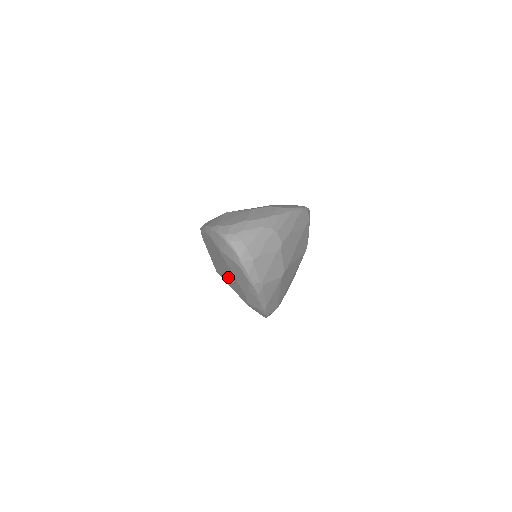
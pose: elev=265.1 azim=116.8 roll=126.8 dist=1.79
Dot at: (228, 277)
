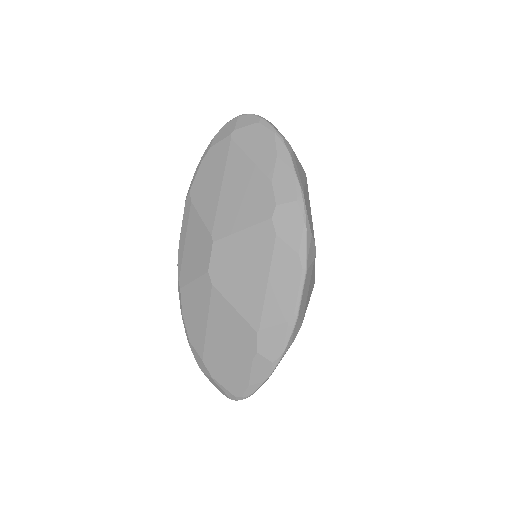
Dot at: (239, 196)
